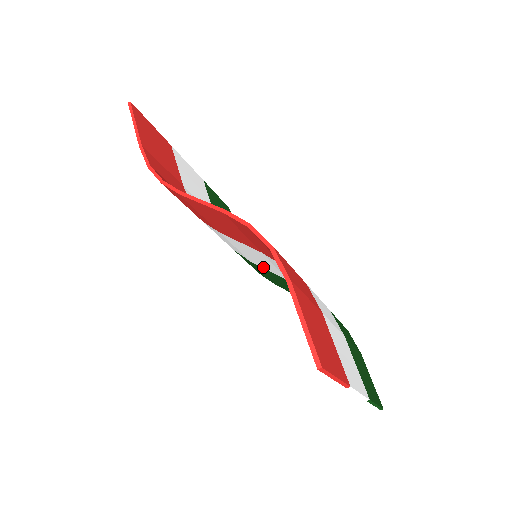
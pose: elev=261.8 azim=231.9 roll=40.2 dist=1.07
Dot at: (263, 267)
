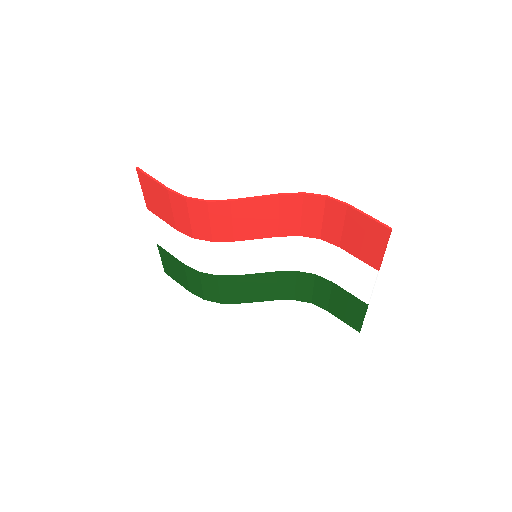
Dot at: (252, 272)
